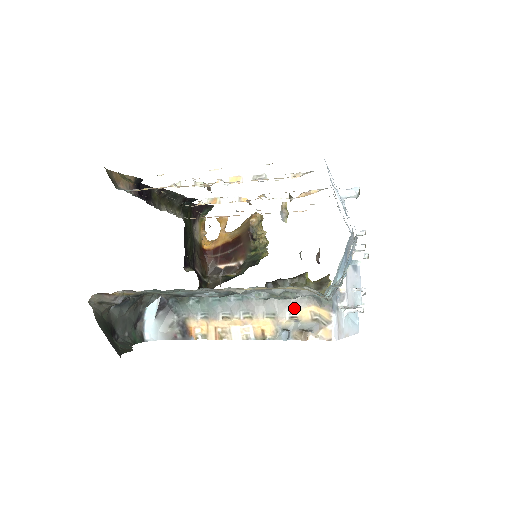
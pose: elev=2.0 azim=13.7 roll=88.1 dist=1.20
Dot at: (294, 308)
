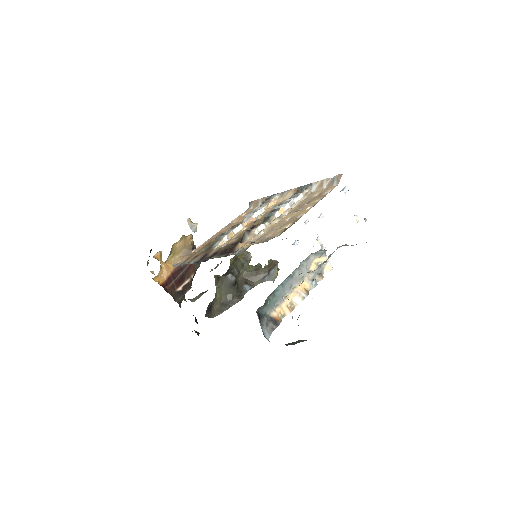
Dot at: (309, 267)
